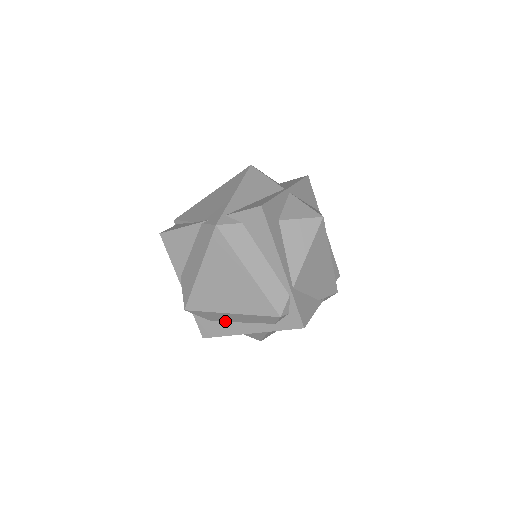
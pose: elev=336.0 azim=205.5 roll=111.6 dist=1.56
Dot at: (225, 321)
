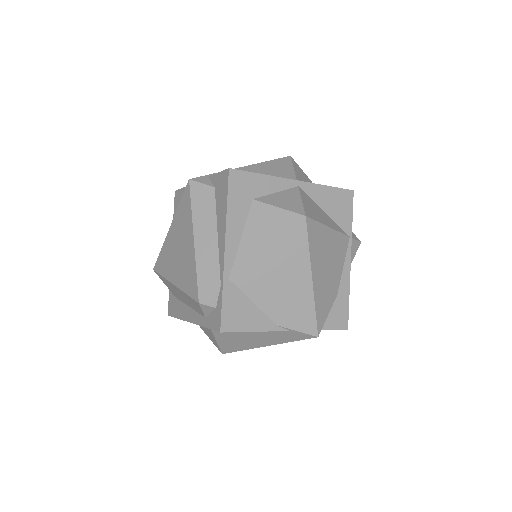
Dot at: (181, 300)
